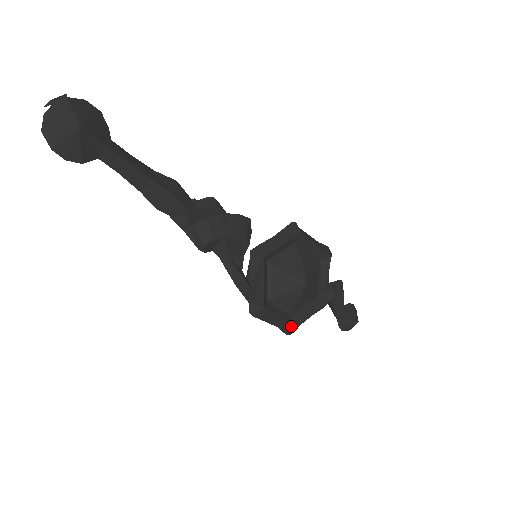
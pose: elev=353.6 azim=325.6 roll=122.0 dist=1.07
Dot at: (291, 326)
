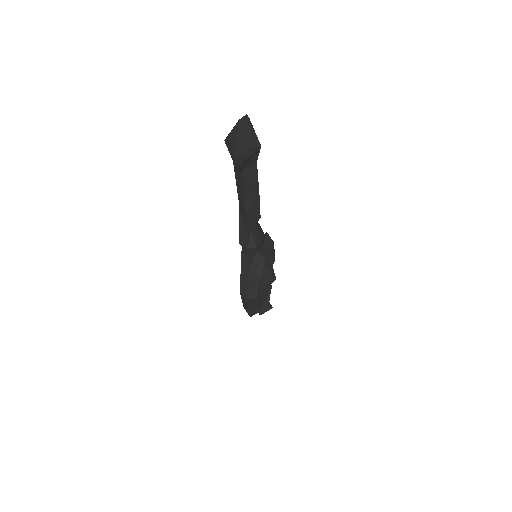
Dot at: (258, 310)
